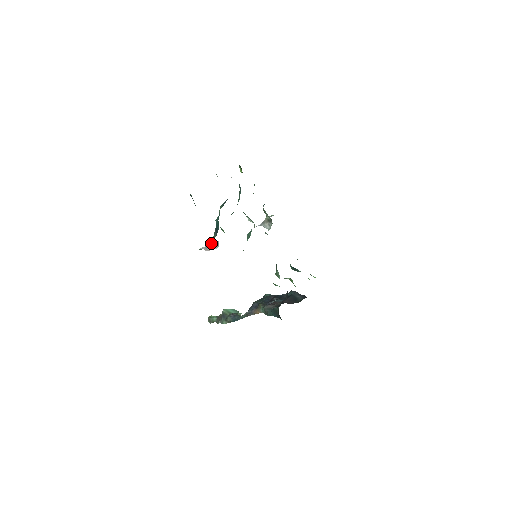
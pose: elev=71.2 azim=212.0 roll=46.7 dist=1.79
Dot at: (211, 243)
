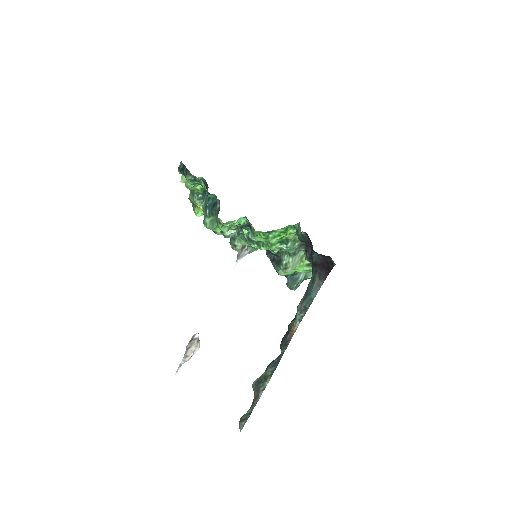
Dot at: (217, 207)
